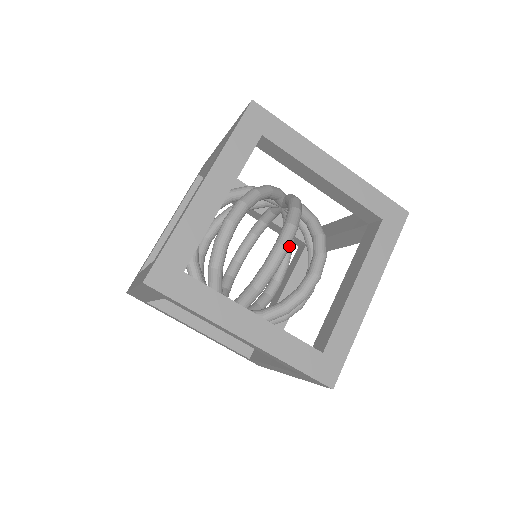
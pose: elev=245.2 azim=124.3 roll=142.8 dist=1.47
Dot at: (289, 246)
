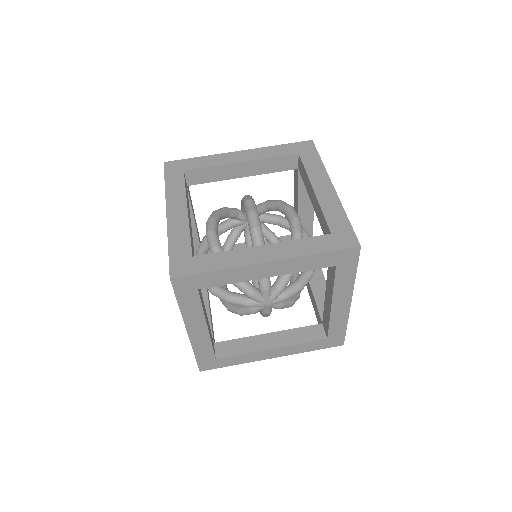
Dot at: (256, 210)
